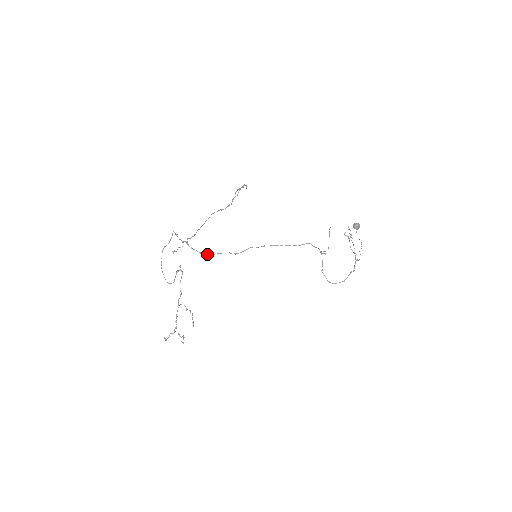
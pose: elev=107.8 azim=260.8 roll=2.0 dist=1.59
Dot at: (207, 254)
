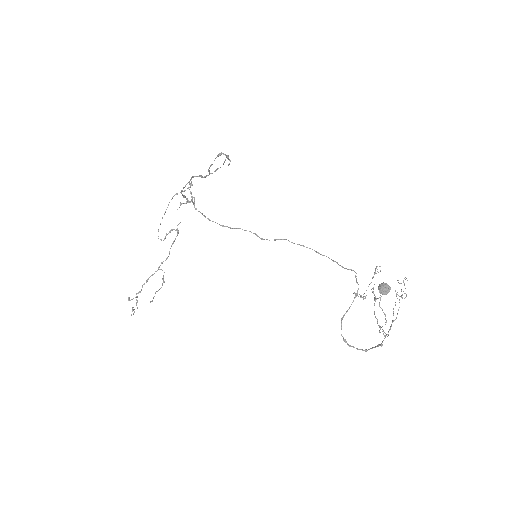
Dot at: (219, 224)
